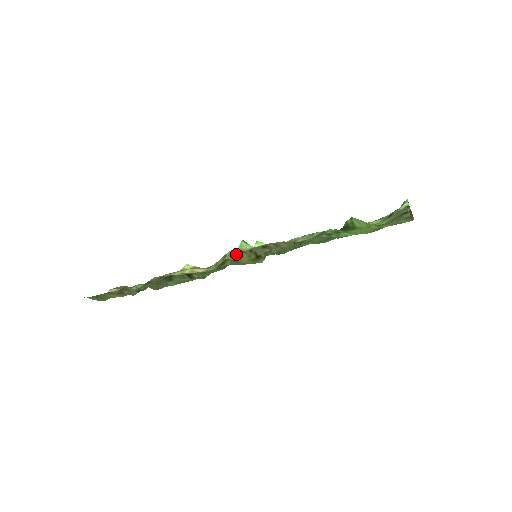
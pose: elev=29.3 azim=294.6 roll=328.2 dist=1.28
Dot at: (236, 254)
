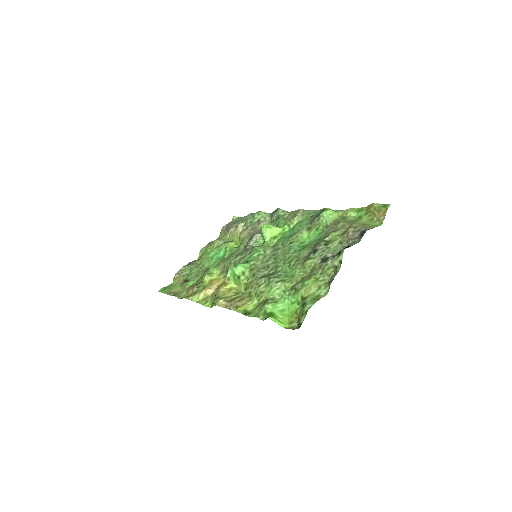
Dot at: (222, 296)
